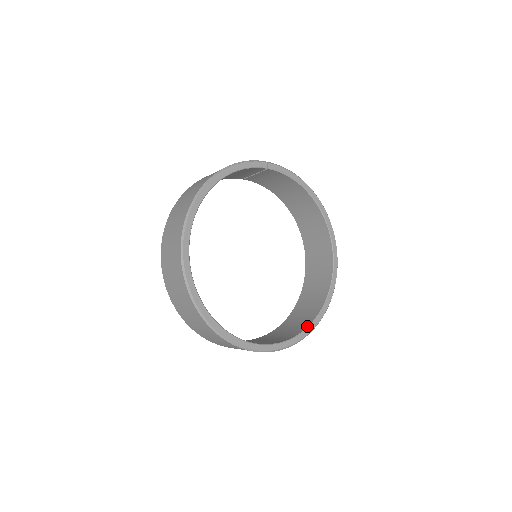
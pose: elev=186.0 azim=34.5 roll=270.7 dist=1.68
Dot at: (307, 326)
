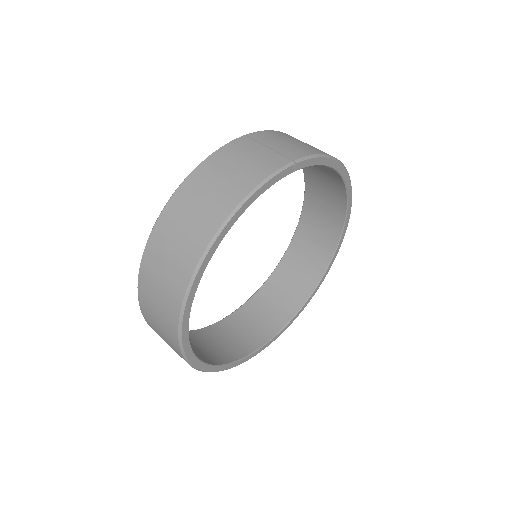
Dot at: (301, 306)
